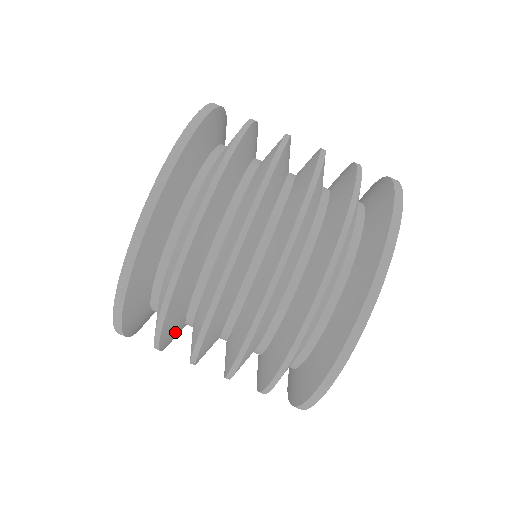
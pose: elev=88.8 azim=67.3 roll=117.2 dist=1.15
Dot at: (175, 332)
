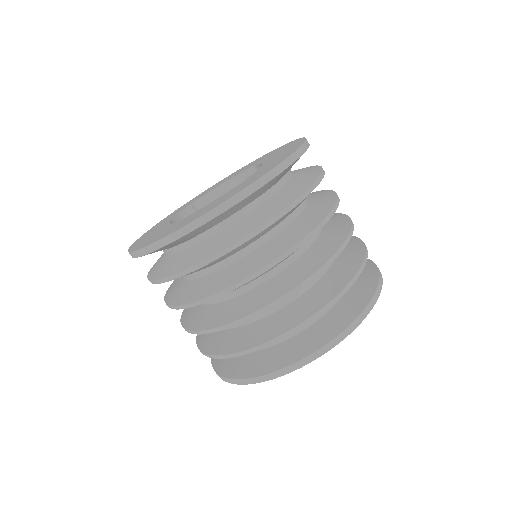
Dot at: occluded
